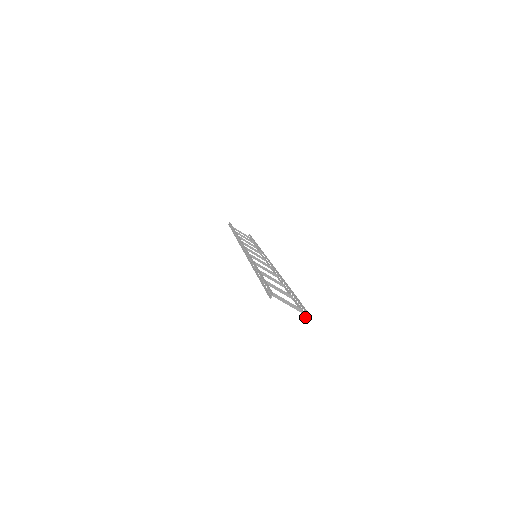
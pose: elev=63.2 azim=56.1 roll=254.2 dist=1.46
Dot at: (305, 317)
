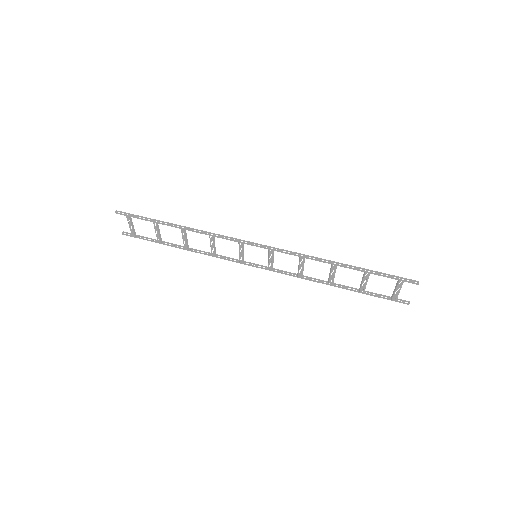
Dot at: (405, 303)
